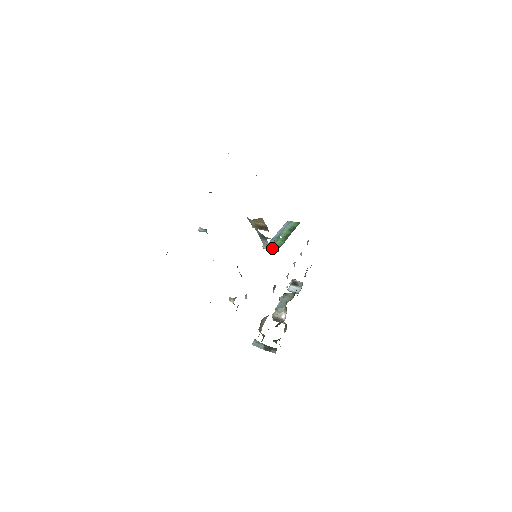
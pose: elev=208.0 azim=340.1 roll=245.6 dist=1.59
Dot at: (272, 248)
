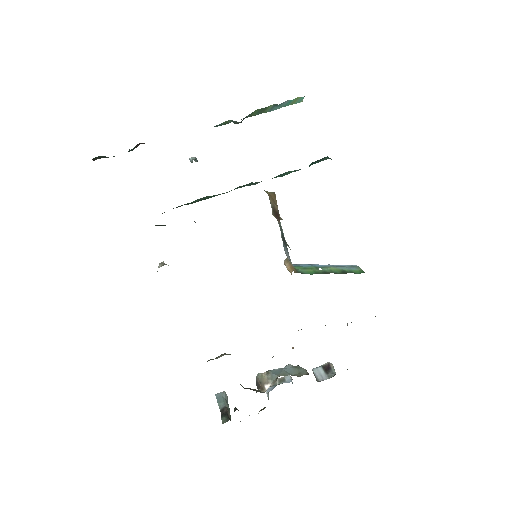
Dot at: (290, 266)
